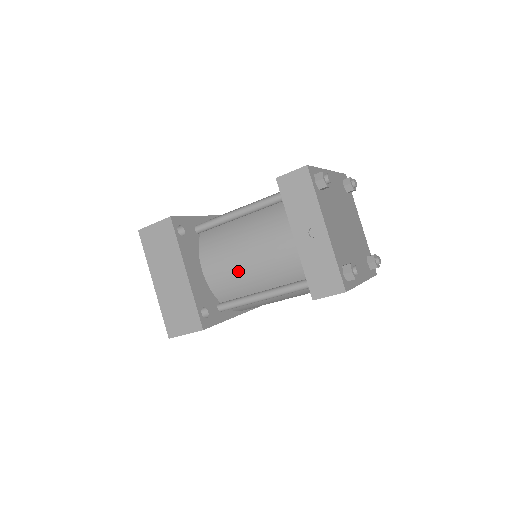
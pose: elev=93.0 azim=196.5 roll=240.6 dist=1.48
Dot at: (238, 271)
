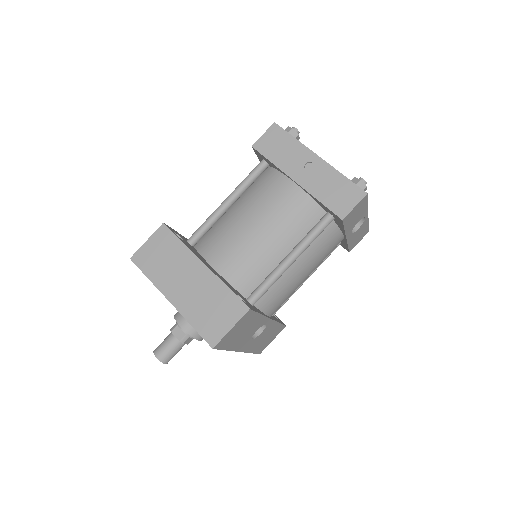
Dot at: (254, 247)
